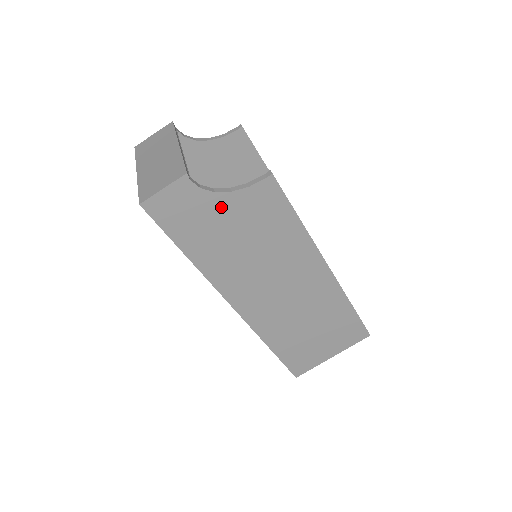
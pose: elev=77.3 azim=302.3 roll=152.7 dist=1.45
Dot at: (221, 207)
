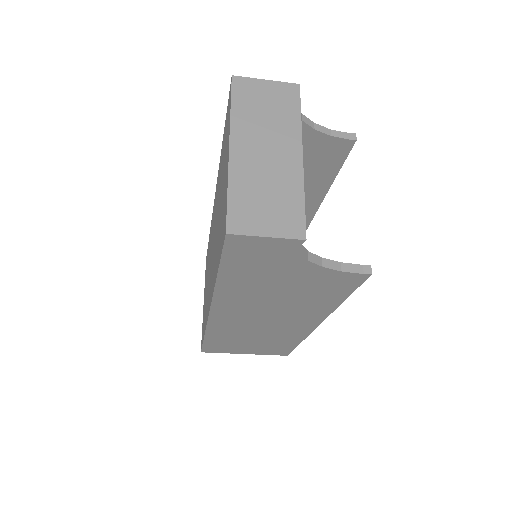
Dot at: (298, 269)
